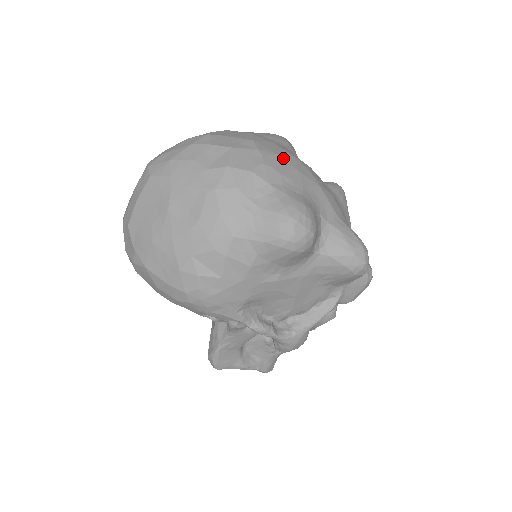
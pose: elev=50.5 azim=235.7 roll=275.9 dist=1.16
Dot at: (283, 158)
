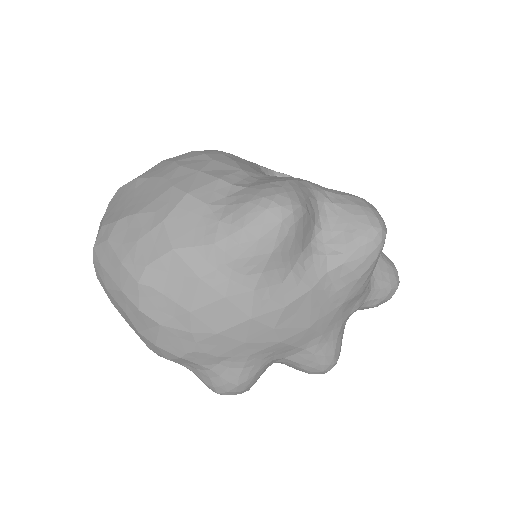
Dot at: (227, 335)
